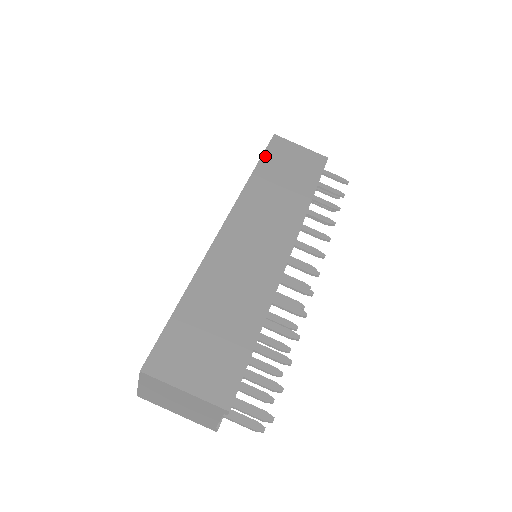
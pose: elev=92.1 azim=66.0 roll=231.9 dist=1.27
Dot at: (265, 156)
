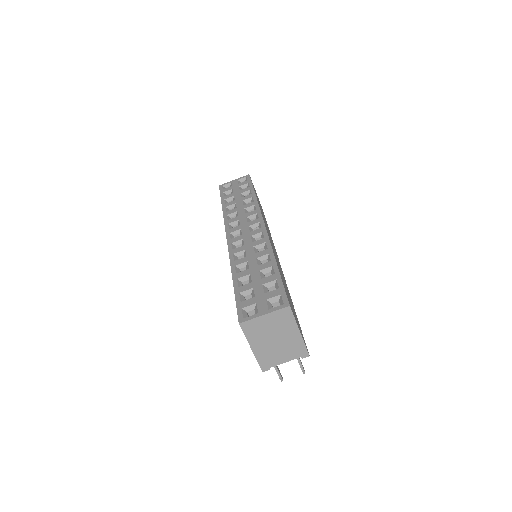
Dot at: occluded
